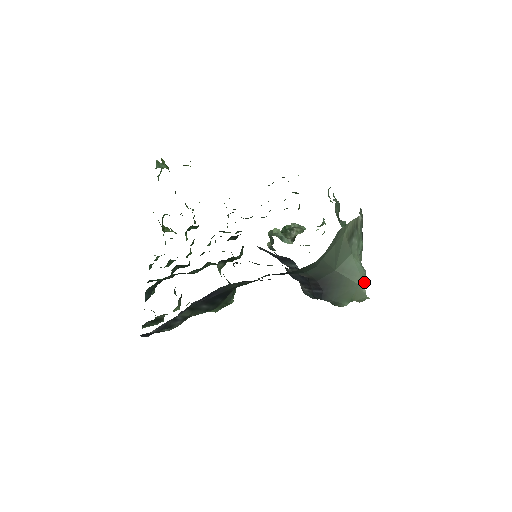
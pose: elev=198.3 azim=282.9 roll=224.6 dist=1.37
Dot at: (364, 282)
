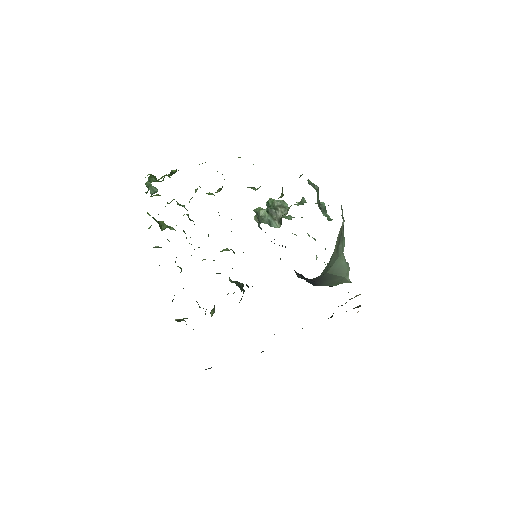
Dot at: (348, 273)
